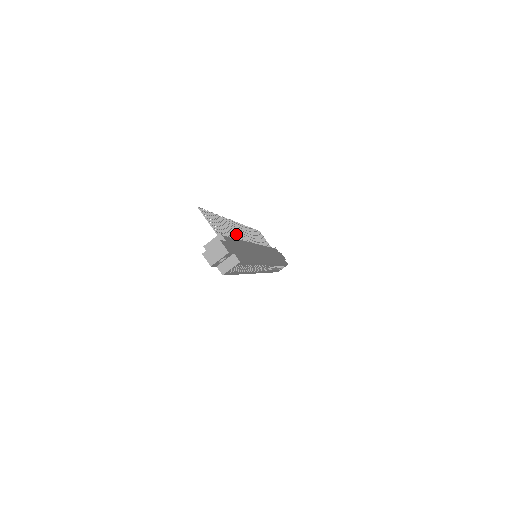
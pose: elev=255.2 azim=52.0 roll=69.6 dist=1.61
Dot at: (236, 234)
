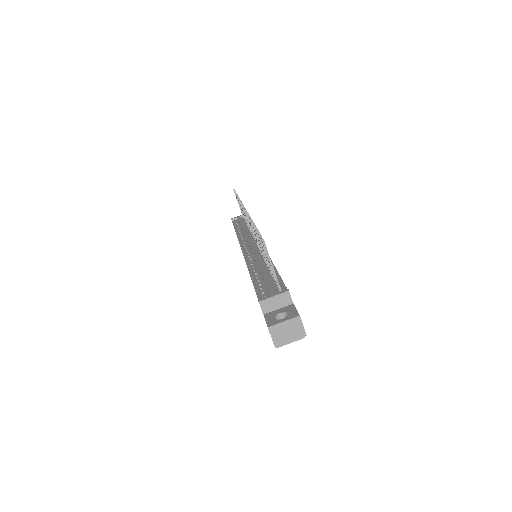
Dot at: occluded
